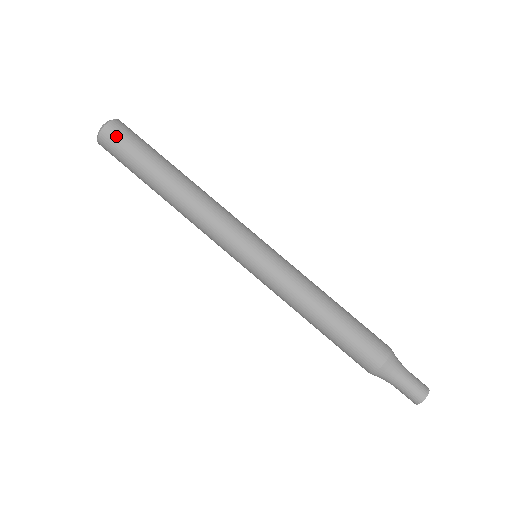
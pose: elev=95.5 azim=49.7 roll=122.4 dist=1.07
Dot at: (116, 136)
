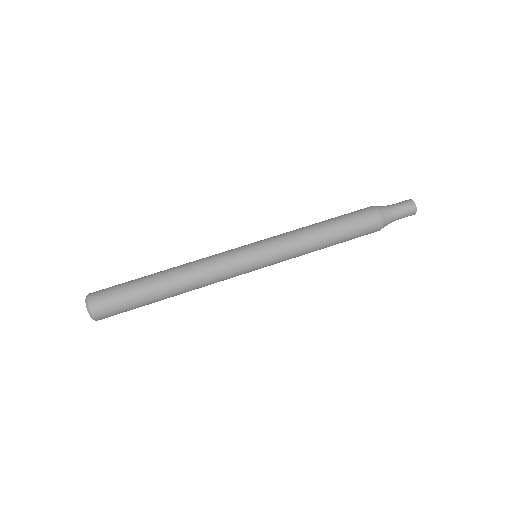
Dot at: (103, 303)
